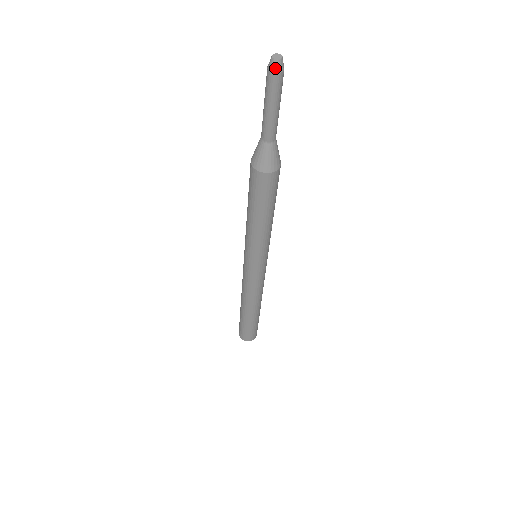
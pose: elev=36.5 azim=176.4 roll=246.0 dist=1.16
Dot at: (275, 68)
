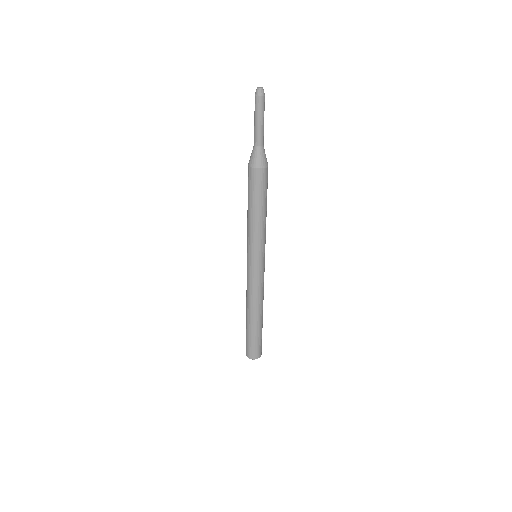
Dot at: (262, 93)
